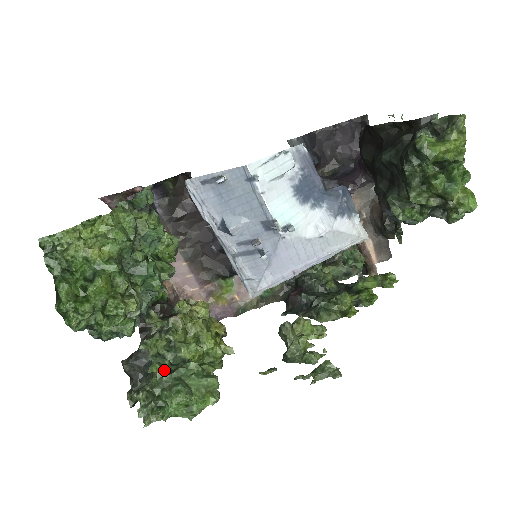
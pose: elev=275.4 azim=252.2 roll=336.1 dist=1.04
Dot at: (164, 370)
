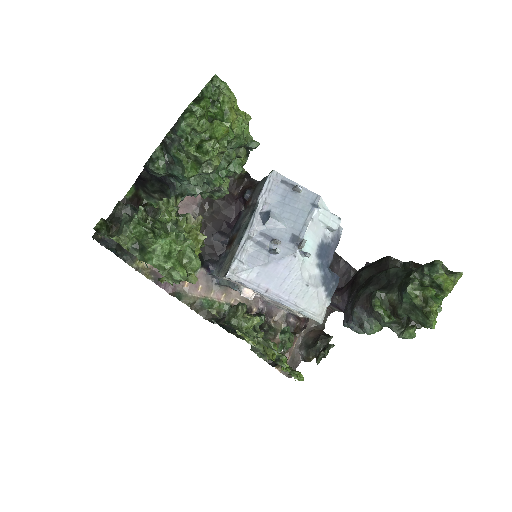
Dot at: occluded
